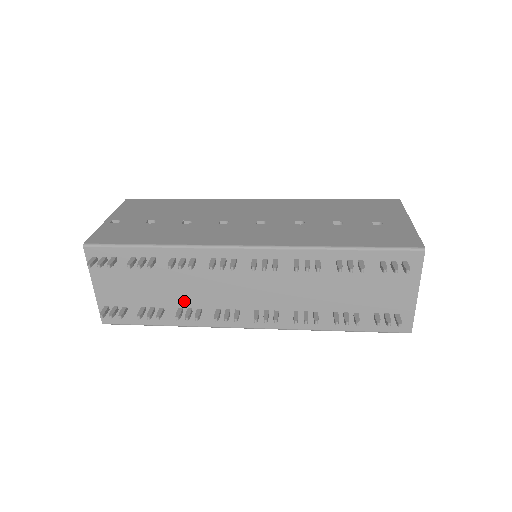
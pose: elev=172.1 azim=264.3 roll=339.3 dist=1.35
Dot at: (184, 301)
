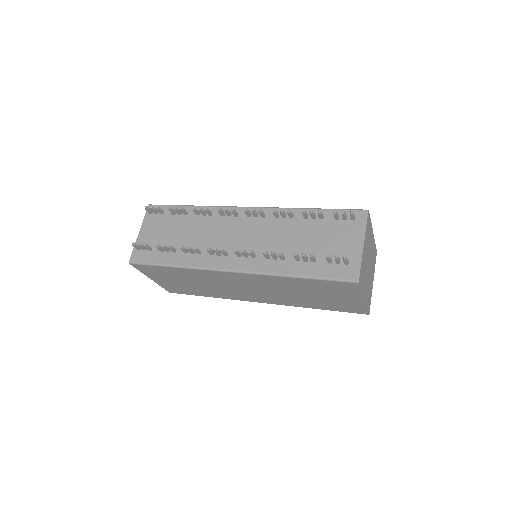
Dot at: (192, 245)
